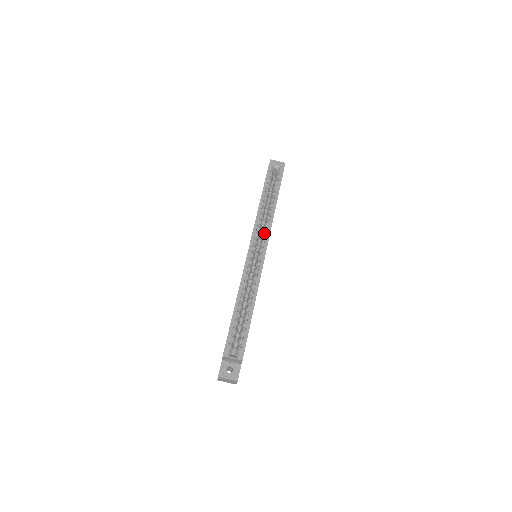
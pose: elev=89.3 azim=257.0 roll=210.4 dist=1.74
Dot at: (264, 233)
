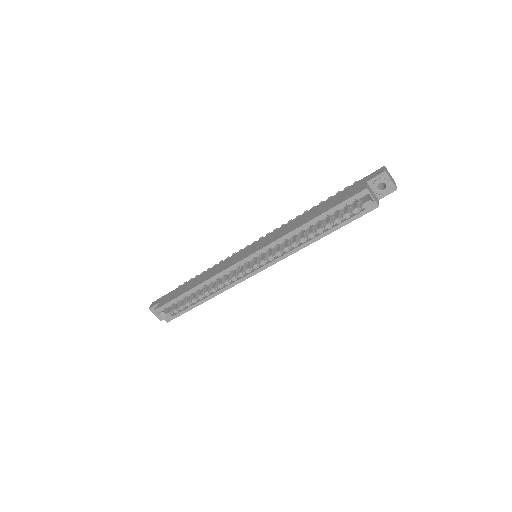
Dot at: (276, 254)
